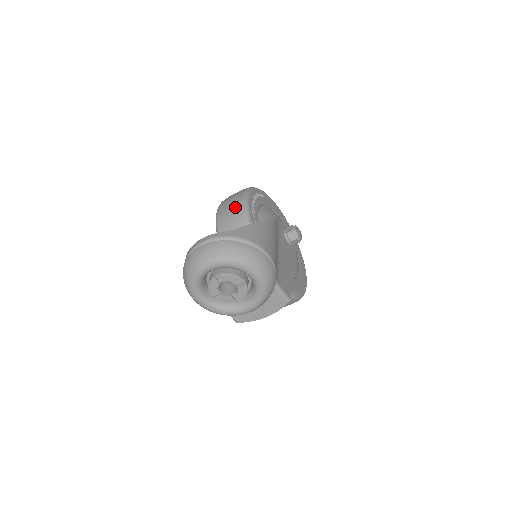
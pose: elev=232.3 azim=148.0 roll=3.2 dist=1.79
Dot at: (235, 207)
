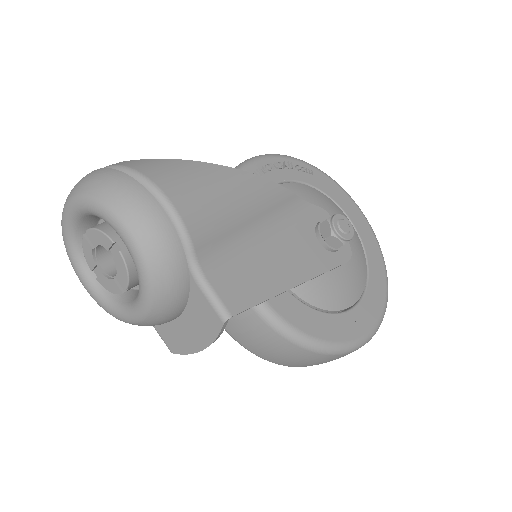
Dot at: occluded
